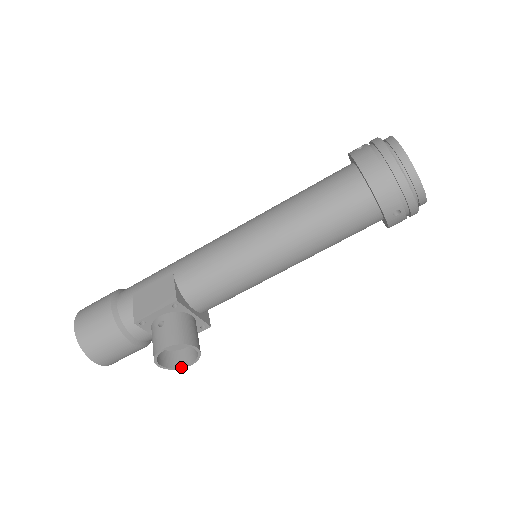
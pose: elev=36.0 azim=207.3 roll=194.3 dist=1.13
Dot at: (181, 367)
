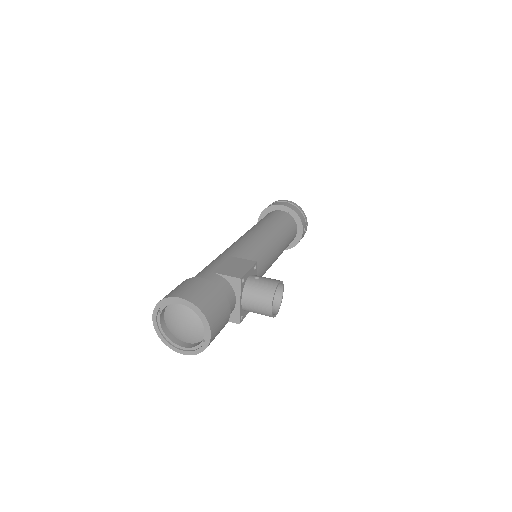
Dot at: (274, 315)
